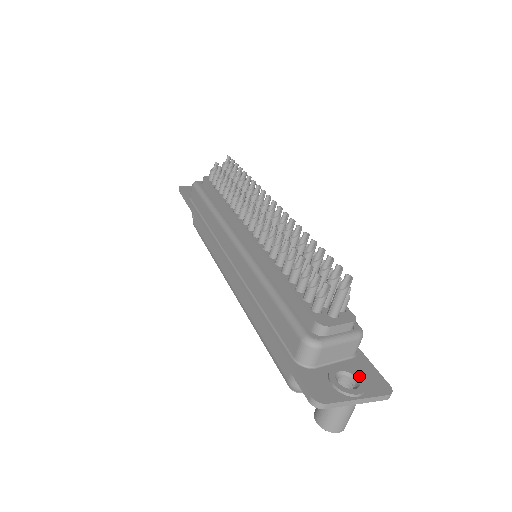
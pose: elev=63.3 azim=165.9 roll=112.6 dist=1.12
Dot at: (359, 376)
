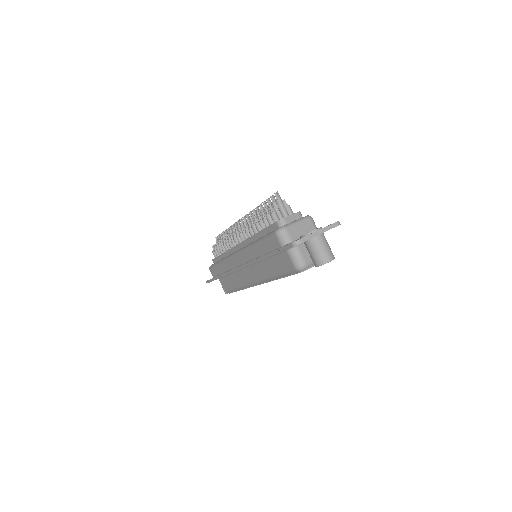
Dot at: occluded
